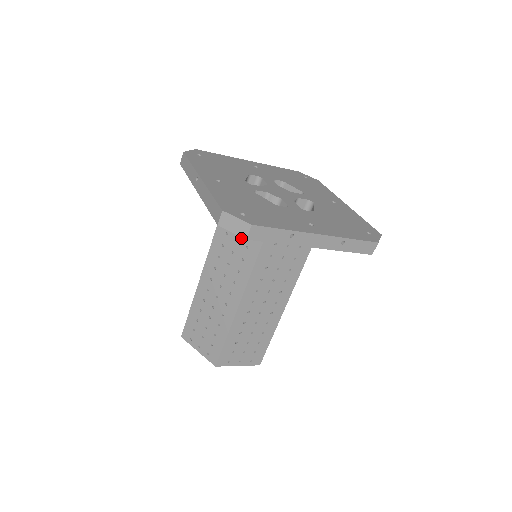
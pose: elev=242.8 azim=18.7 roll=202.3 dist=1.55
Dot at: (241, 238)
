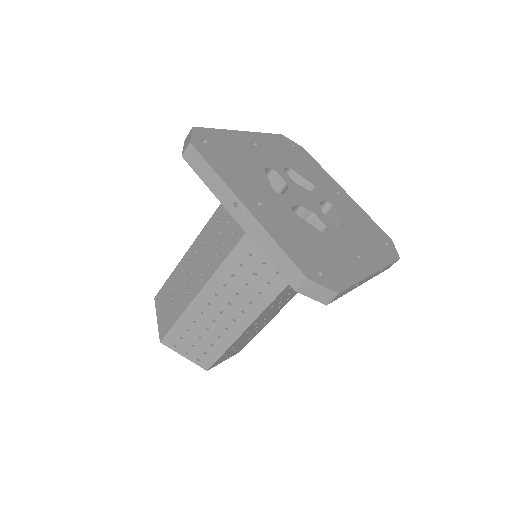
Dot at: occluded
